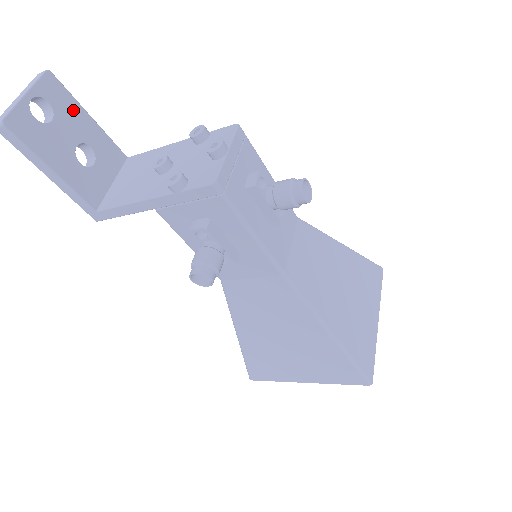
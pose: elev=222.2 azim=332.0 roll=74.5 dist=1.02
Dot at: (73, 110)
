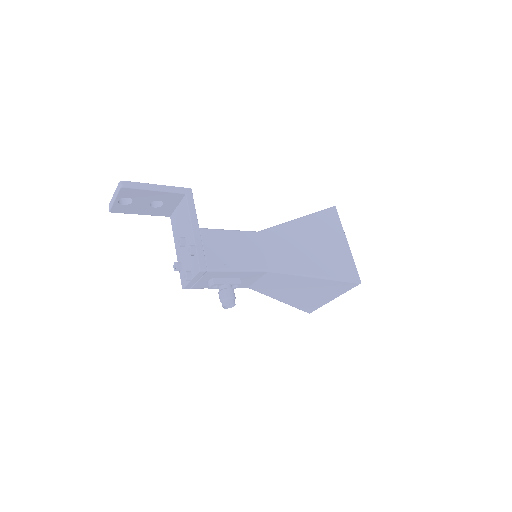
Dot at: (142, 193)
